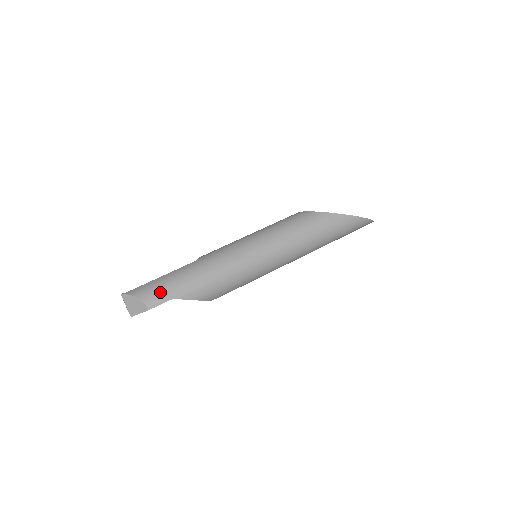
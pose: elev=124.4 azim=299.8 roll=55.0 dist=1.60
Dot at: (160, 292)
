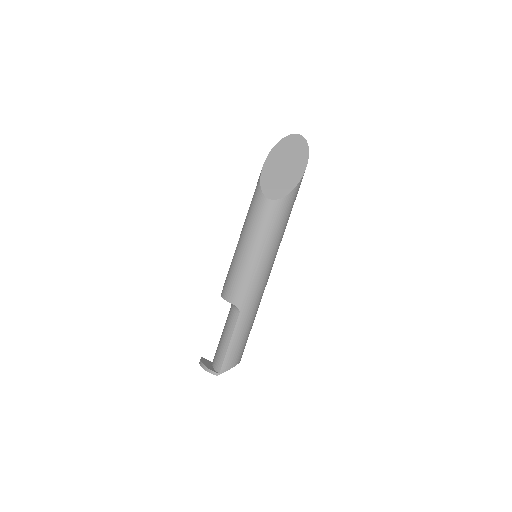
Dot at: (241, 351)
